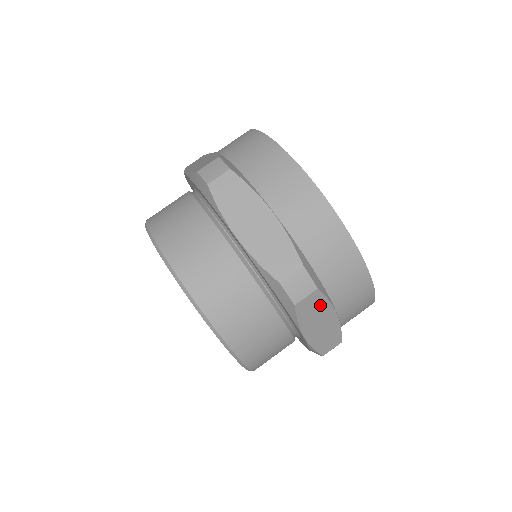
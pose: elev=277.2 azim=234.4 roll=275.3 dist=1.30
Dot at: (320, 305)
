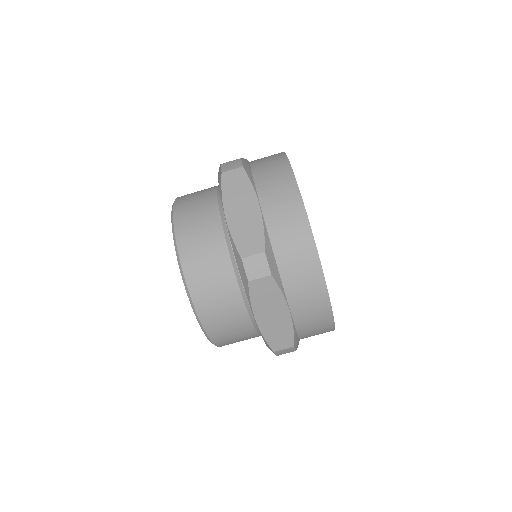
Dot at: (273, 294)
